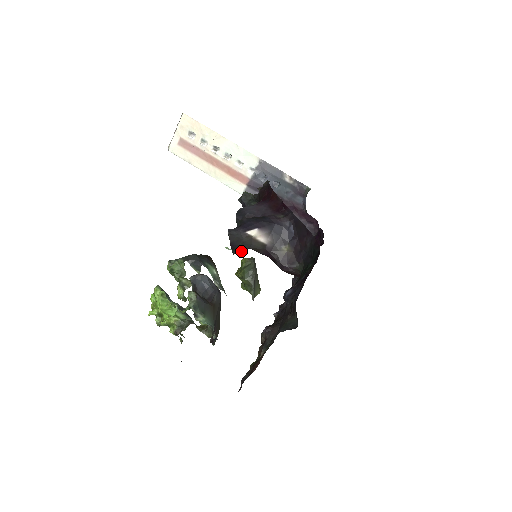
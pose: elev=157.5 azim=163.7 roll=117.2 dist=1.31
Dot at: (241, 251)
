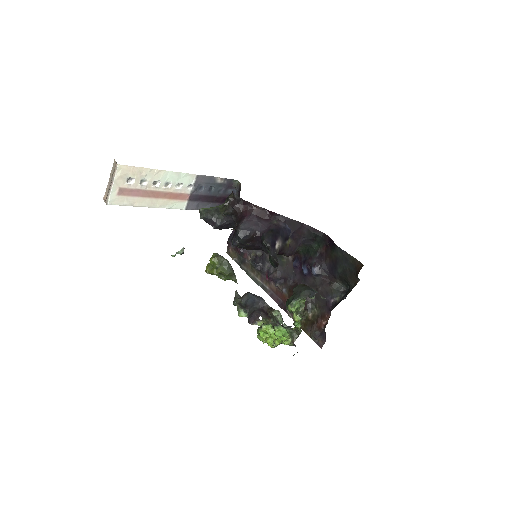
Dot at: (183, 251)
